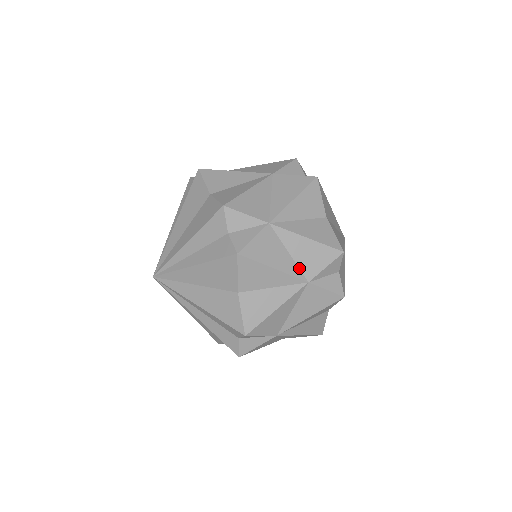
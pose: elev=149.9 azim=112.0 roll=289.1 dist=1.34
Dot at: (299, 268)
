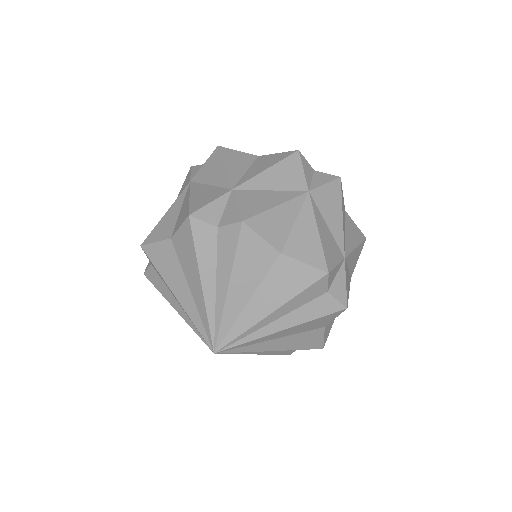
Dot at: (290, 191)
